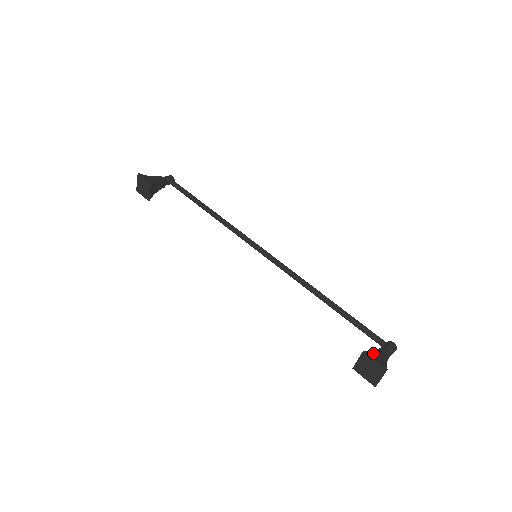
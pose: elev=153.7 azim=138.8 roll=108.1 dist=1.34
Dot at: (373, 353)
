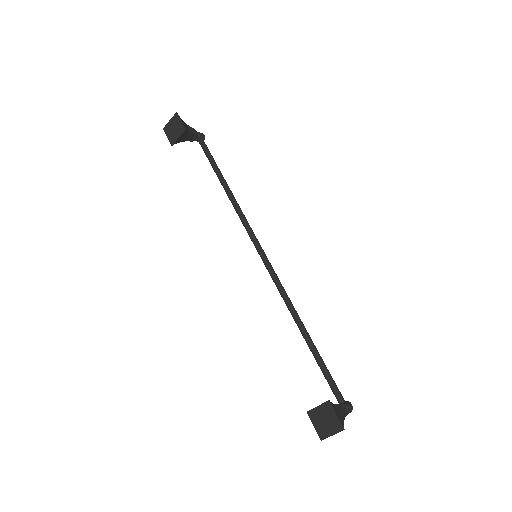
Dot at: (335, 406)
